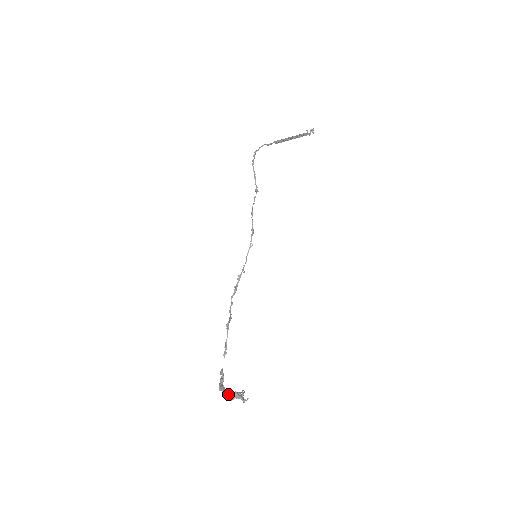
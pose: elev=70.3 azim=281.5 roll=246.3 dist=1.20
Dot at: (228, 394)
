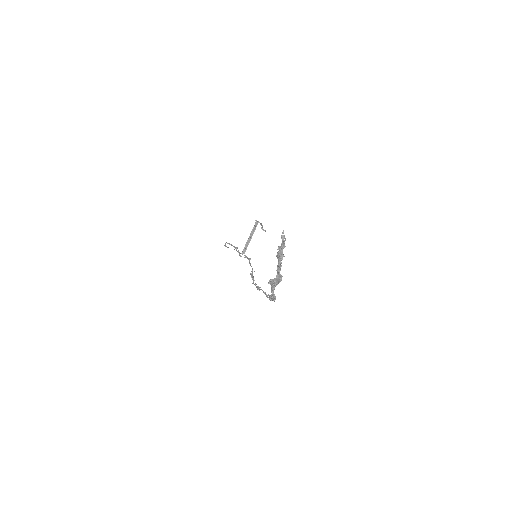
Dot at: (277, 277)
